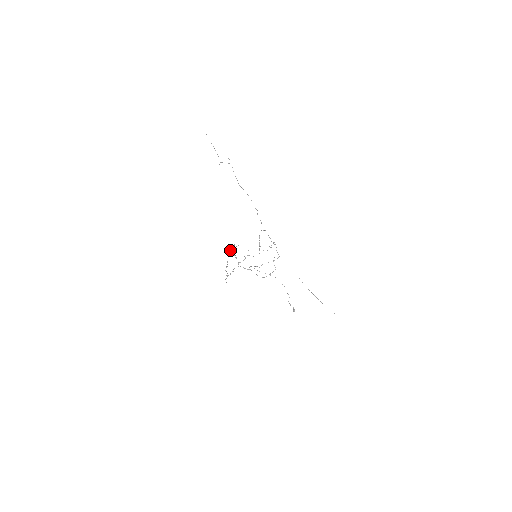
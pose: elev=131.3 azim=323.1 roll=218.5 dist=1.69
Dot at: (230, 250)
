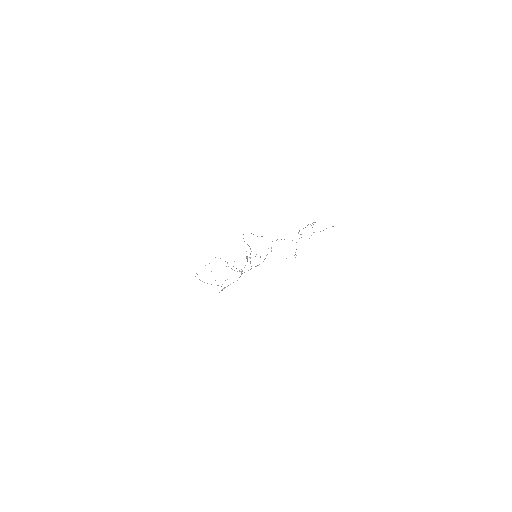
Dot at: occluded
